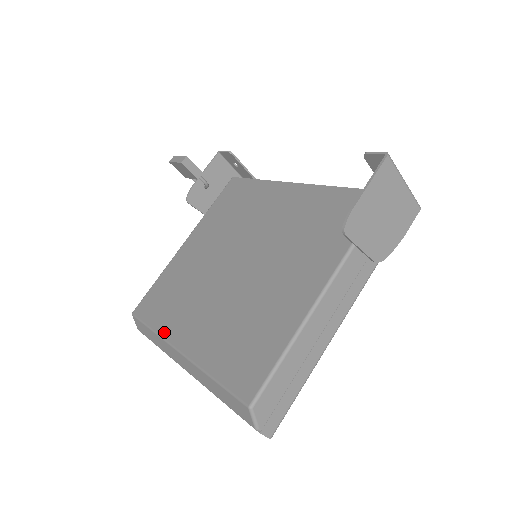
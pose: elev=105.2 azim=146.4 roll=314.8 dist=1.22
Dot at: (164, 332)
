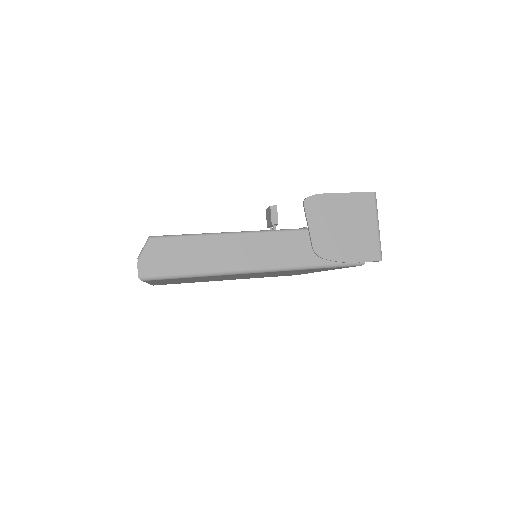
Dot at: occluded
